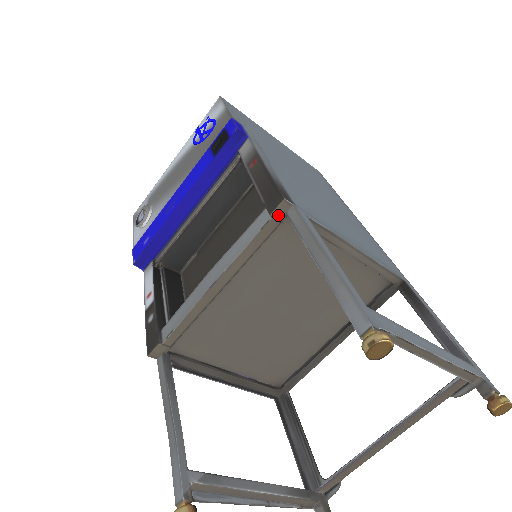
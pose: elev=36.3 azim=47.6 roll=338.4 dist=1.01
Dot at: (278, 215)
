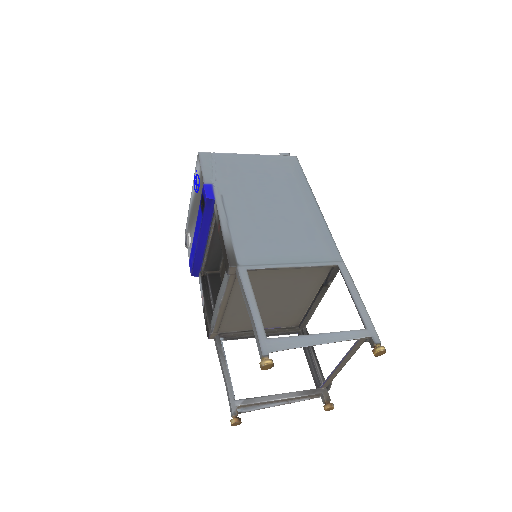
Dot at: (232, 273)
